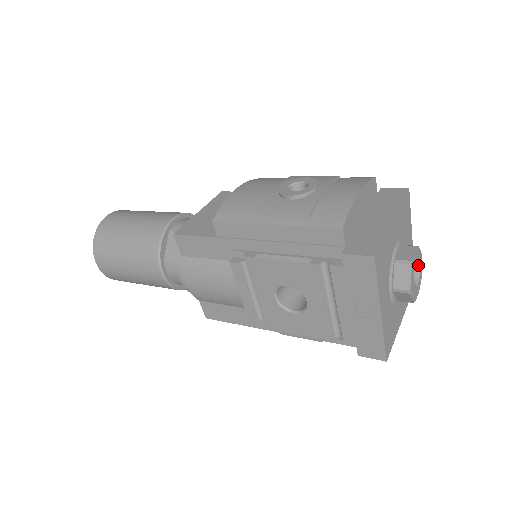
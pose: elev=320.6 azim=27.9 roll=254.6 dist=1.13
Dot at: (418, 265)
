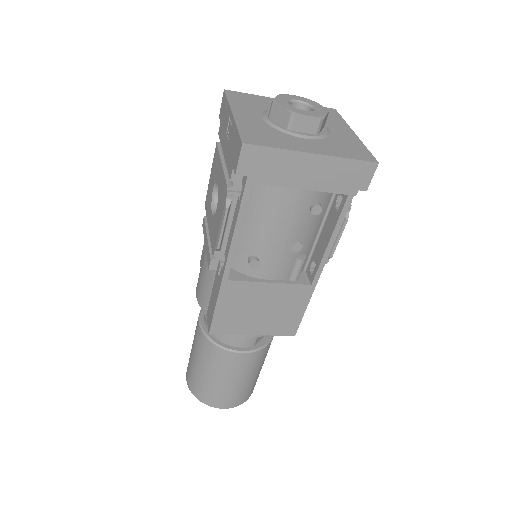
Dot at: (312, 107)
